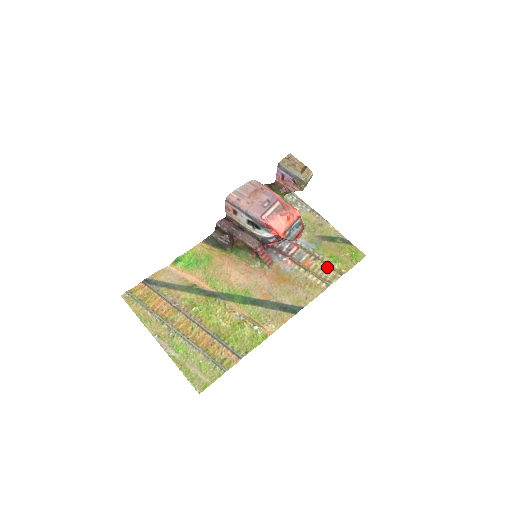
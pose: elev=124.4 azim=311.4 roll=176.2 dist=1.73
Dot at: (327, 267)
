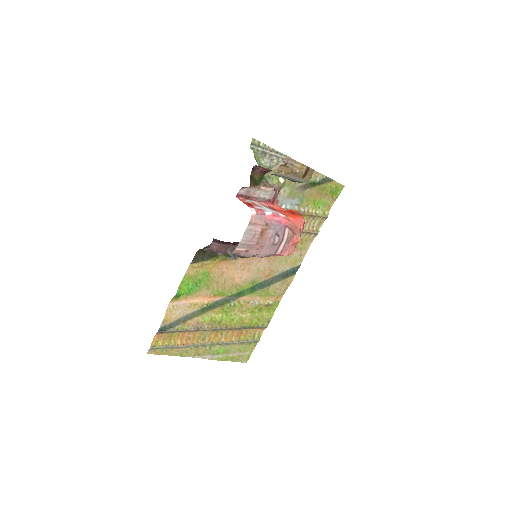
Dot at: (313, 218)
